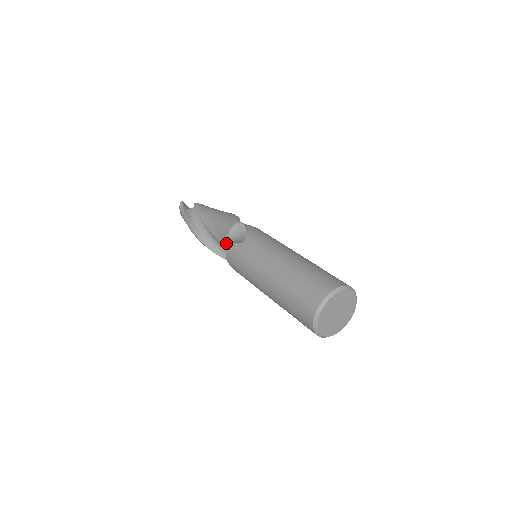
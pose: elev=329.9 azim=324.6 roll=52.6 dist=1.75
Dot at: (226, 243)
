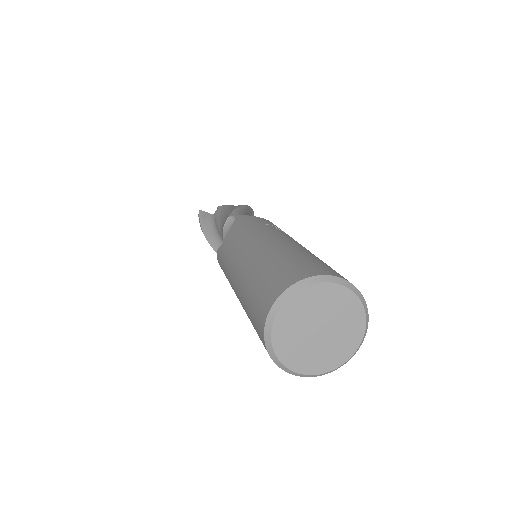
Dot at: occluded
